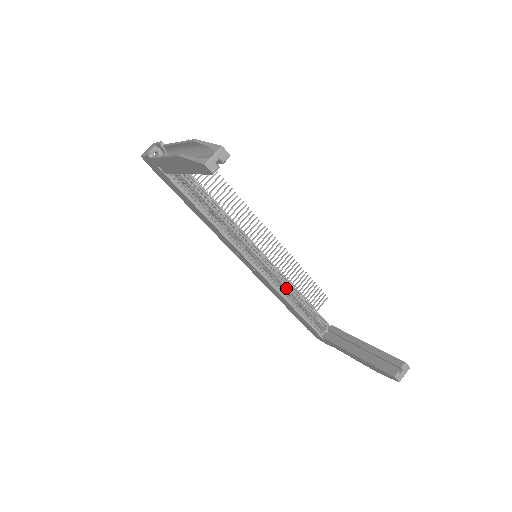
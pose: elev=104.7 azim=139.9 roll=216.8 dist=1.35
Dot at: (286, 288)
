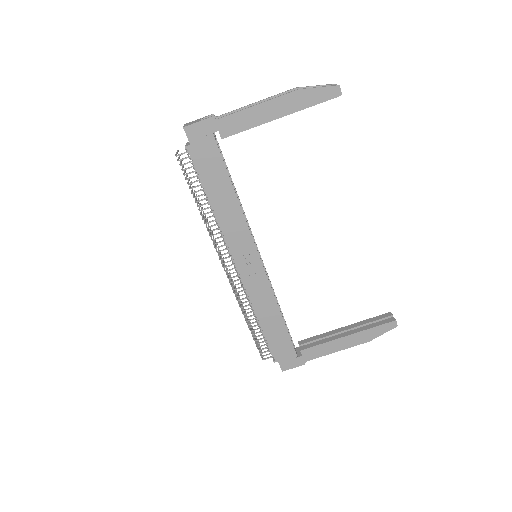
Dot at: occluded
